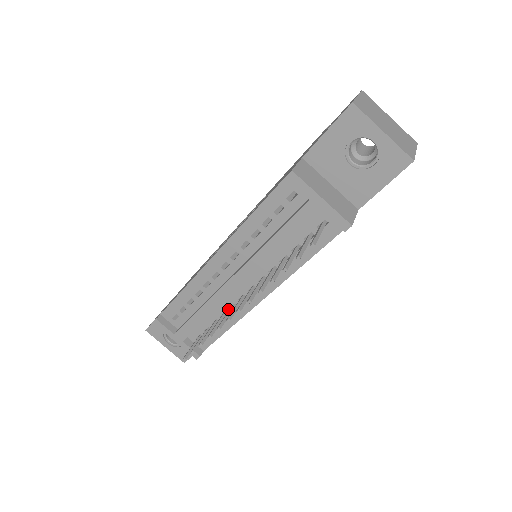
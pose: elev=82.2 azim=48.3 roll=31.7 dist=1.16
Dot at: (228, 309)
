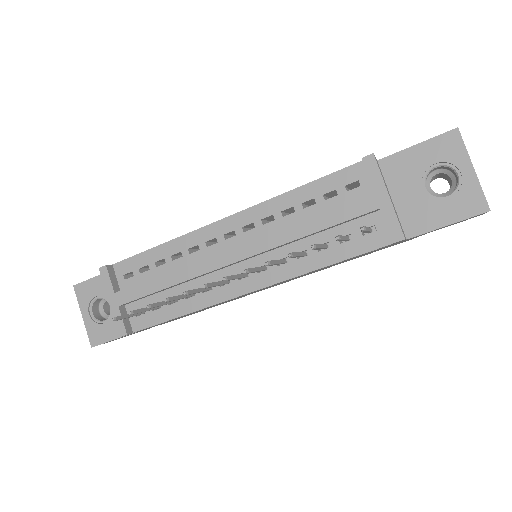
Dot at: occluded
